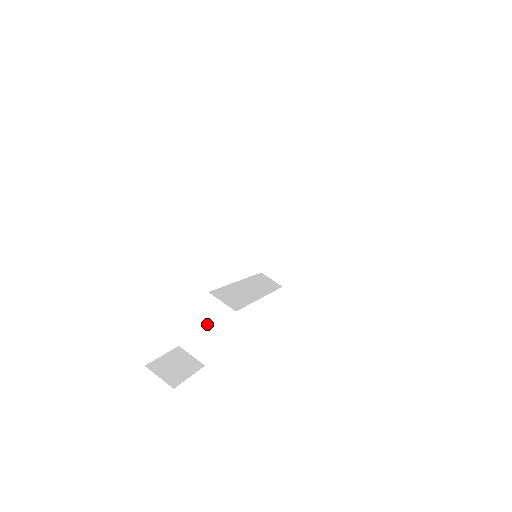
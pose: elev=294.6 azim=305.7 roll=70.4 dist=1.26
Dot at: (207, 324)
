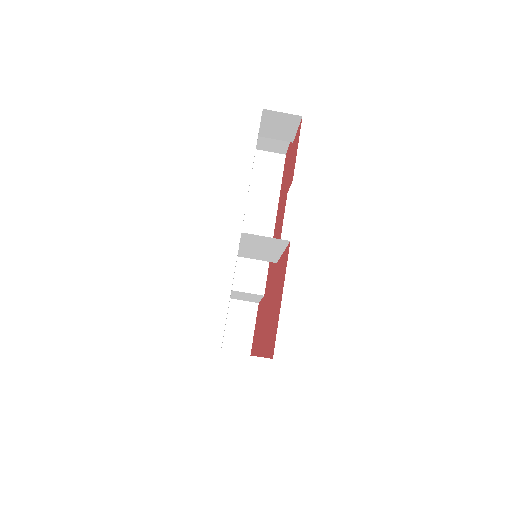
Dot at: (244, 296)
